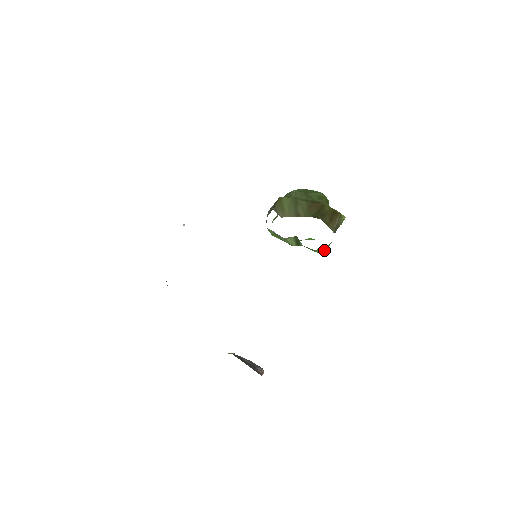
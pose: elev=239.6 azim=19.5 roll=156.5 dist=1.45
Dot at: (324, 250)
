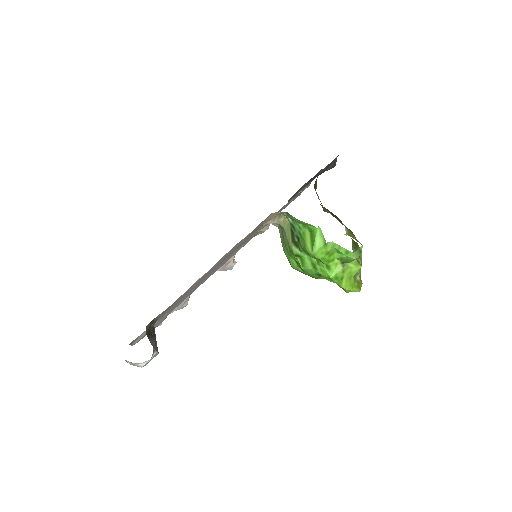
Dot at: (313, 243)
